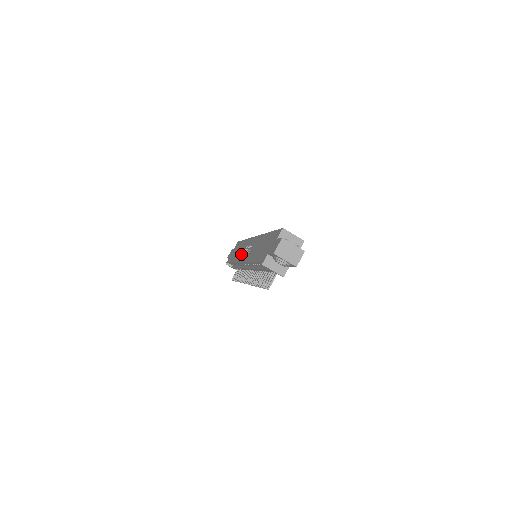
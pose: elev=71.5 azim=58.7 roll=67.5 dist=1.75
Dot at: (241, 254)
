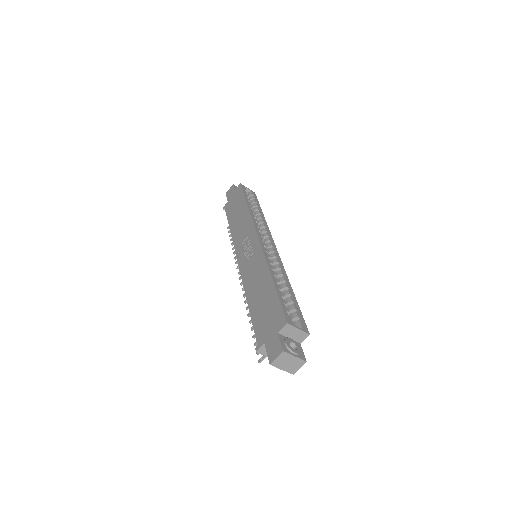
Dot at: (240, 240)
